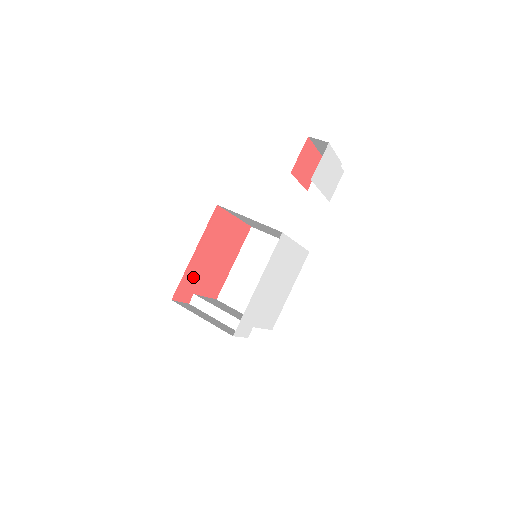
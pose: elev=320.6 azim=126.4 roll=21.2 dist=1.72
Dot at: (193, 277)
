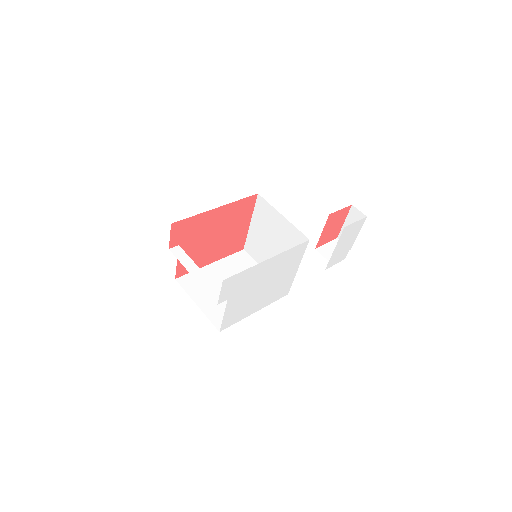
Dot at: (195, 229)
